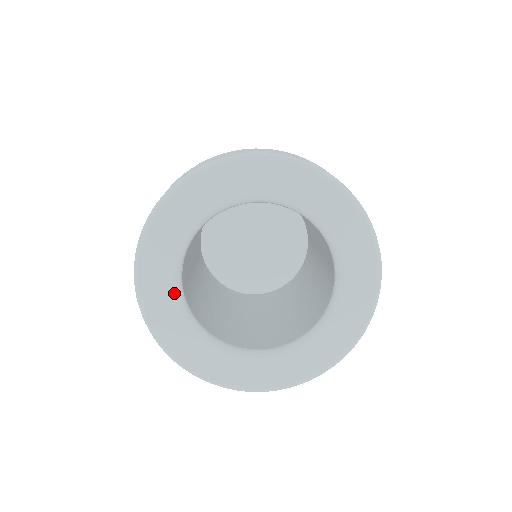
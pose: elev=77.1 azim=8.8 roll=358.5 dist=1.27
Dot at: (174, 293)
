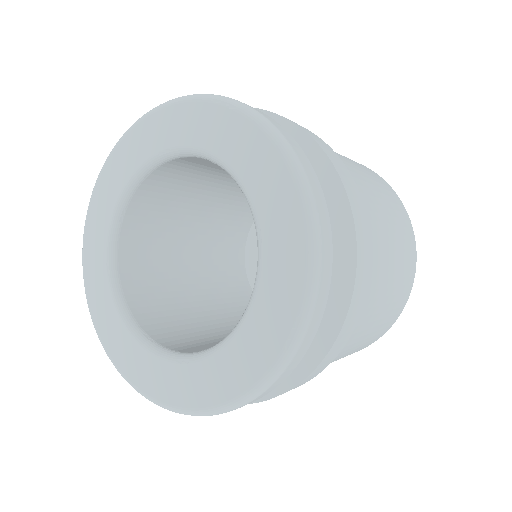
Dot at: (106, 241)
